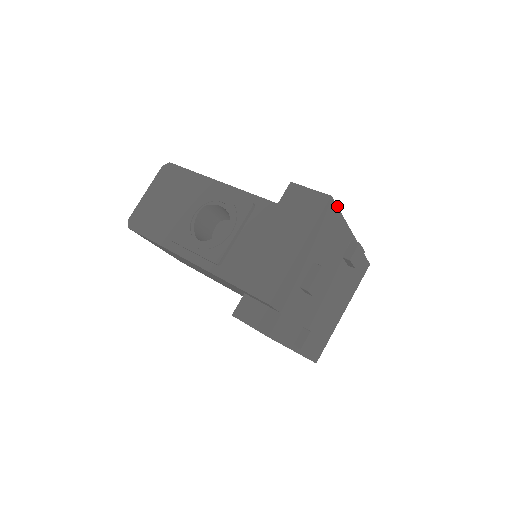
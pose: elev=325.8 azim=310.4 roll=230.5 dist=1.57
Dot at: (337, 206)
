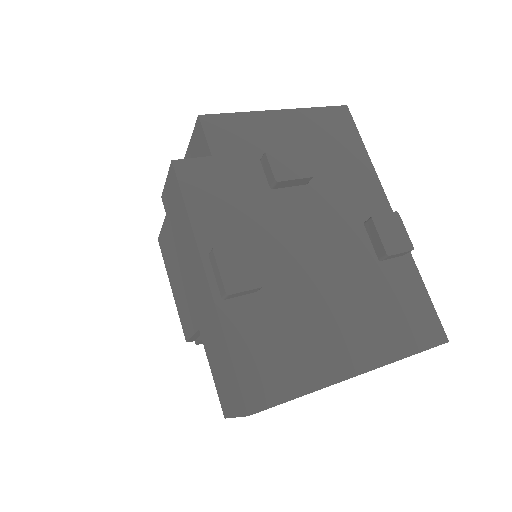
Dot at: (357, 130)
